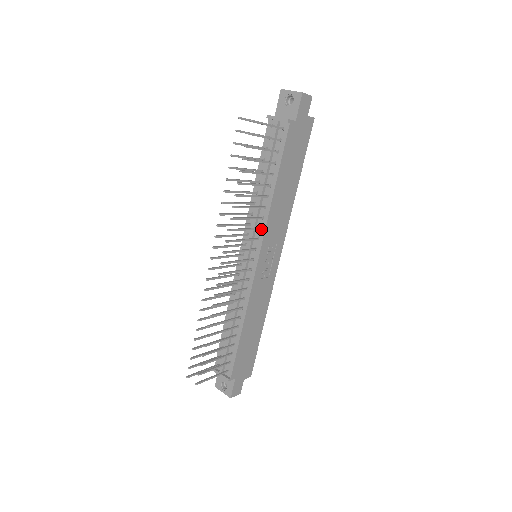
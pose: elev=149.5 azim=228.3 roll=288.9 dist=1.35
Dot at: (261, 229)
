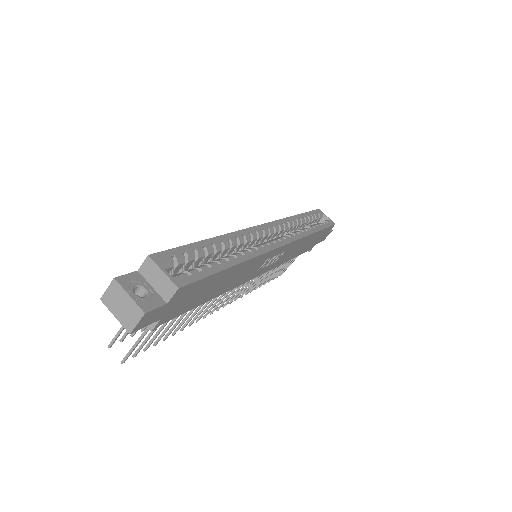
Dot at: occluded
